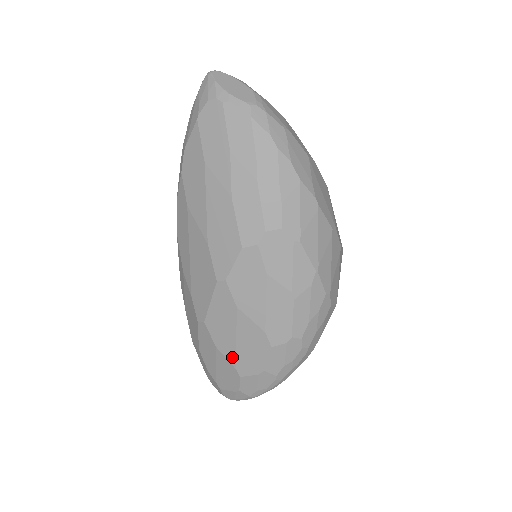
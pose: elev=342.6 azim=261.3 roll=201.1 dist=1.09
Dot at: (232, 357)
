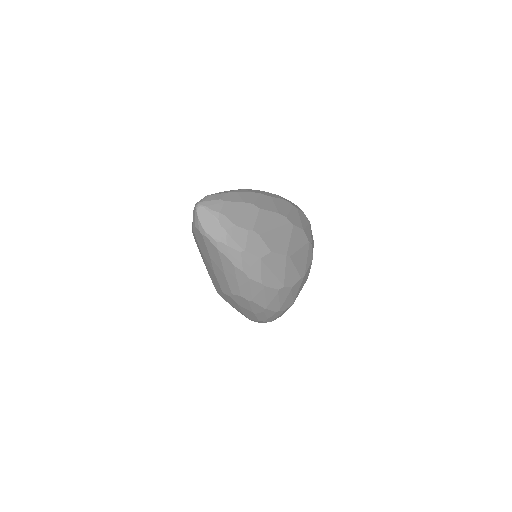
Dot at: occluded
